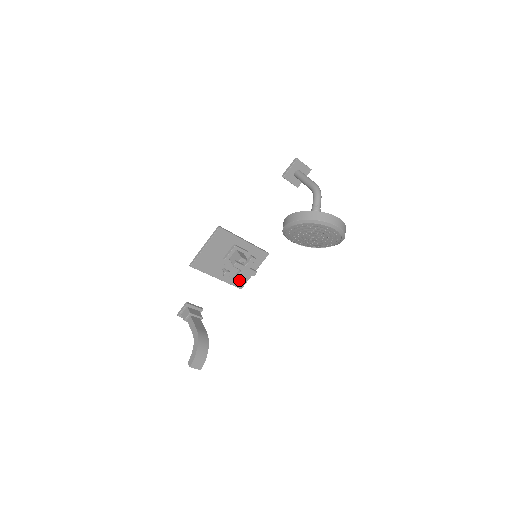
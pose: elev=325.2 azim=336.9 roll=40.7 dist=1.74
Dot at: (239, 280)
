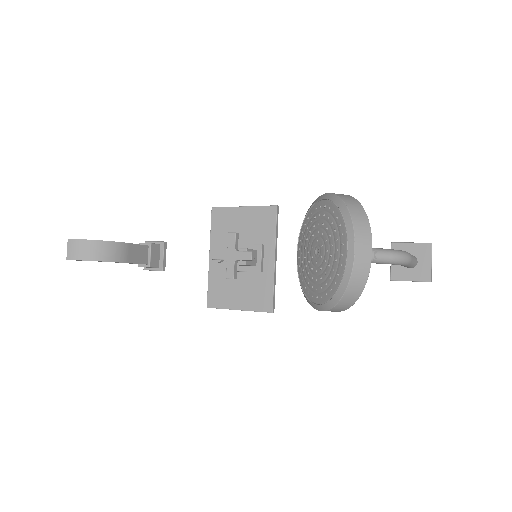
Dot at: (218, 294)
